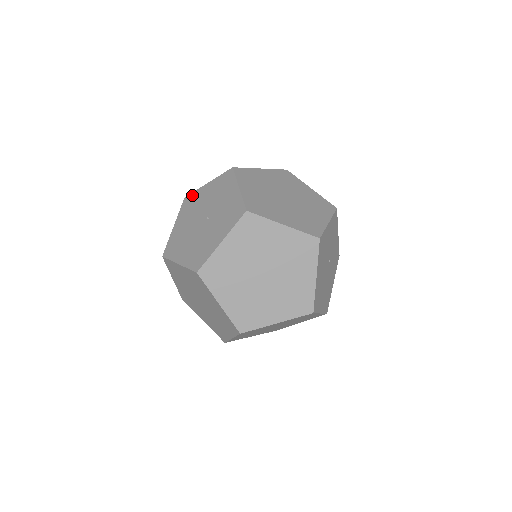
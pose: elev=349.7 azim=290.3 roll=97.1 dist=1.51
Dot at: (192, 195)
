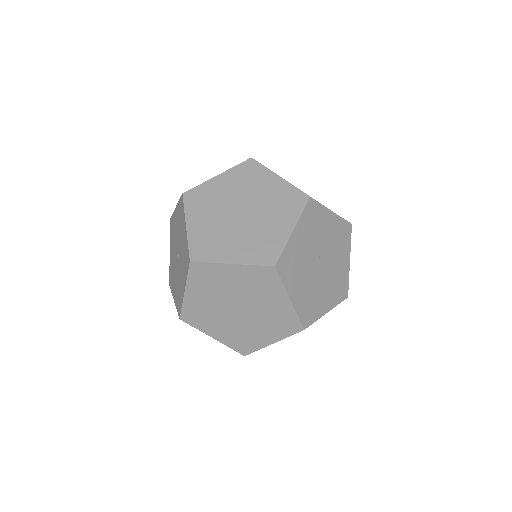
Dot at: (172, 218)
